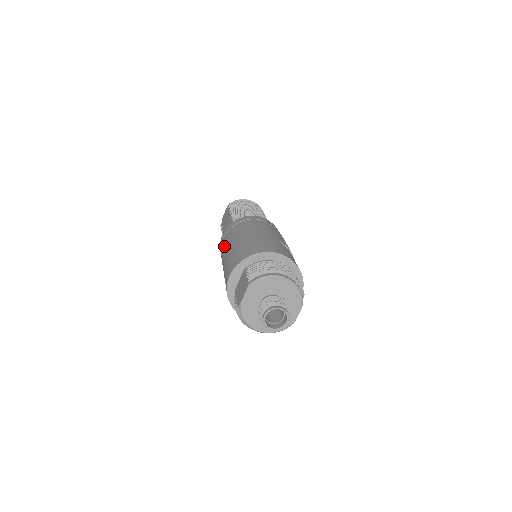
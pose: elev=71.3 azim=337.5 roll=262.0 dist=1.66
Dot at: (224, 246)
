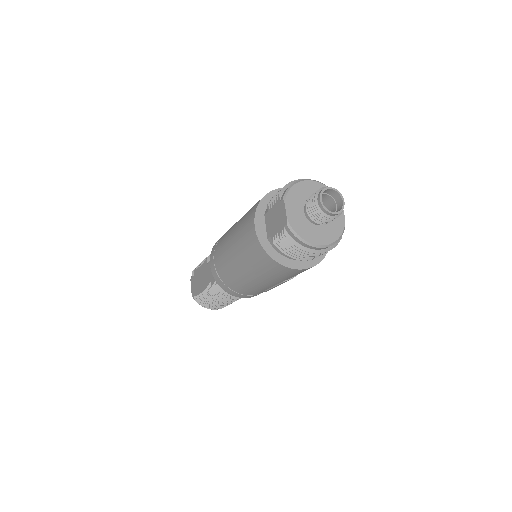
Dot at: (222, 253)
